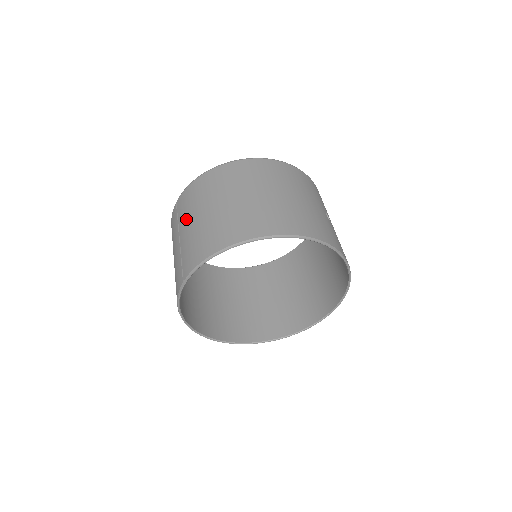
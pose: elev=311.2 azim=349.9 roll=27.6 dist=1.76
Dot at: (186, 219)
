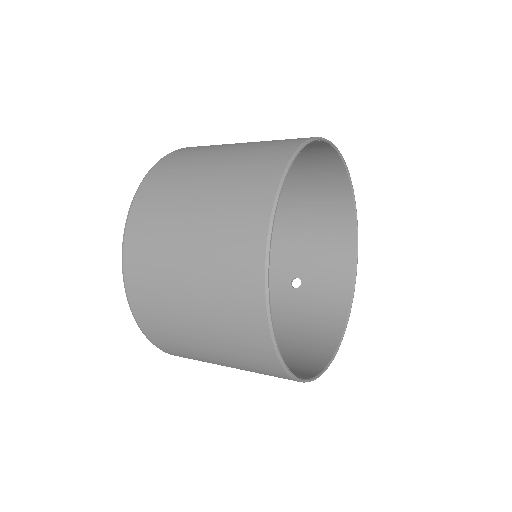
Dot at: occluded
